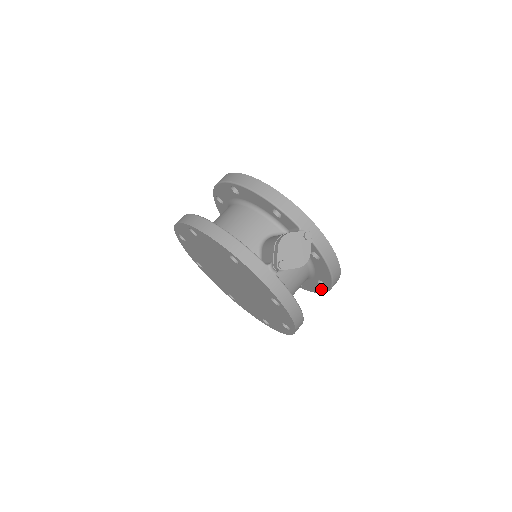
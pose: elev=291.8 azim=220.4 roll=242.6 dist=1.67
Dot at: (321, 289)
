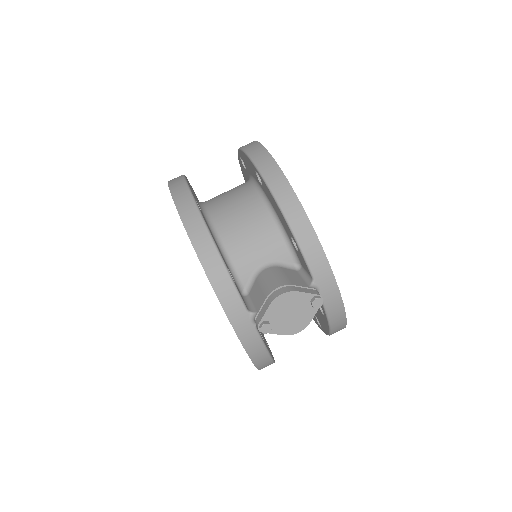
Dot at: (316, 321)
